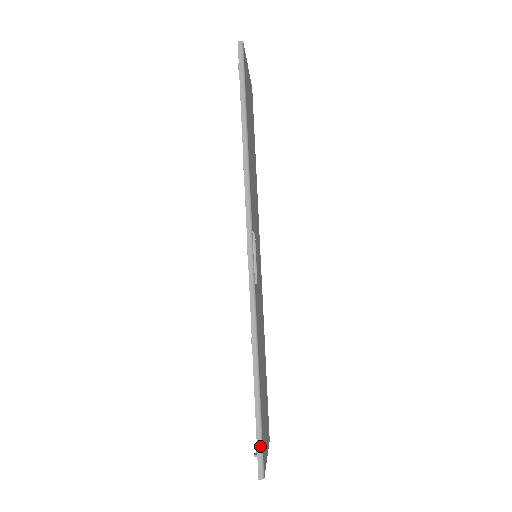
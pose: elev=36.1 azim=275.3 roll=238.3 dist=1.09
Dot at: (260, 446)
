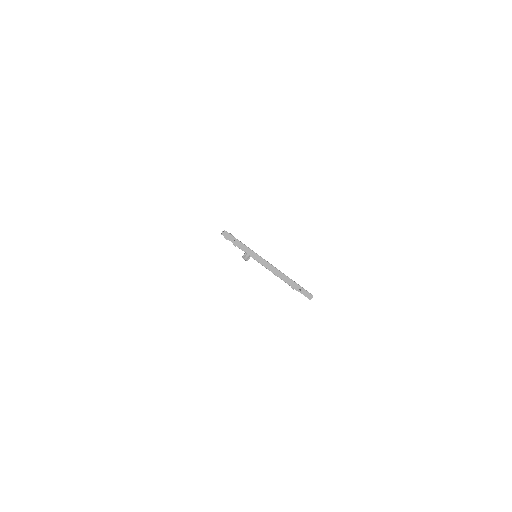
Dot at: occluded
